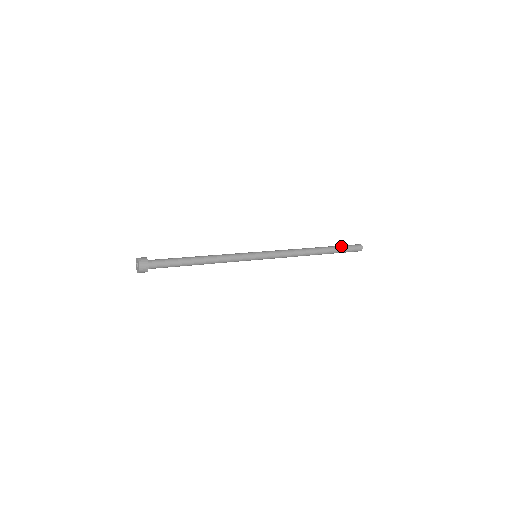
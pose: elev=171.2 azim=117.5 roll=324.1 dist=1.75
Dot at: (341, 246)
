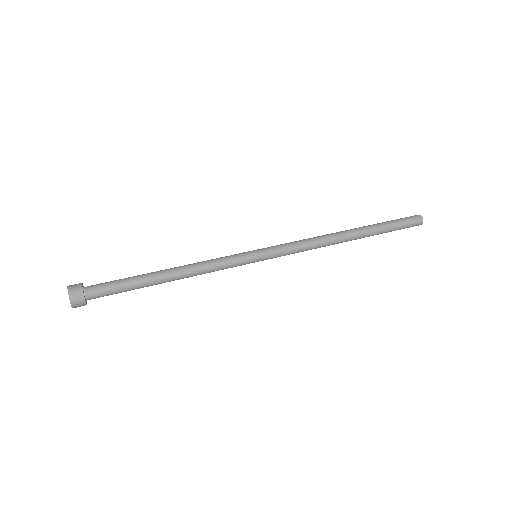
Dot at: (390, 225)
